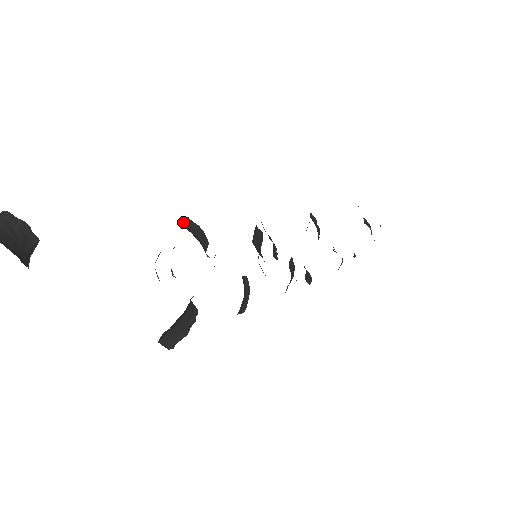
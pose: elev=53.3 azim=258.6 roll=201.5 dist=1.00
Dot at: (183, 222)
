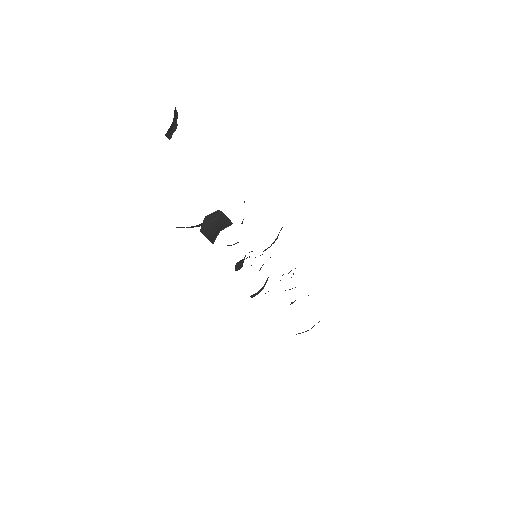
Dot at: occluded
